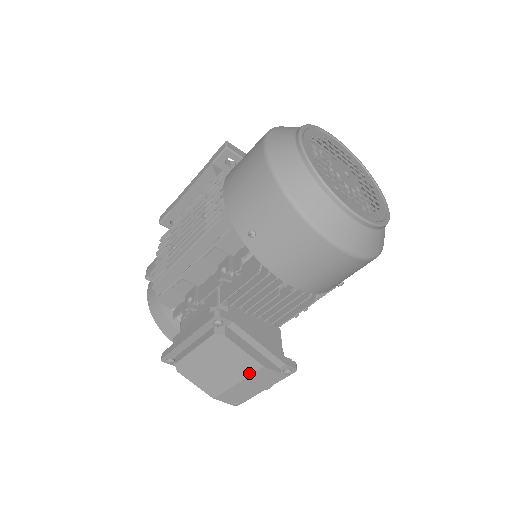
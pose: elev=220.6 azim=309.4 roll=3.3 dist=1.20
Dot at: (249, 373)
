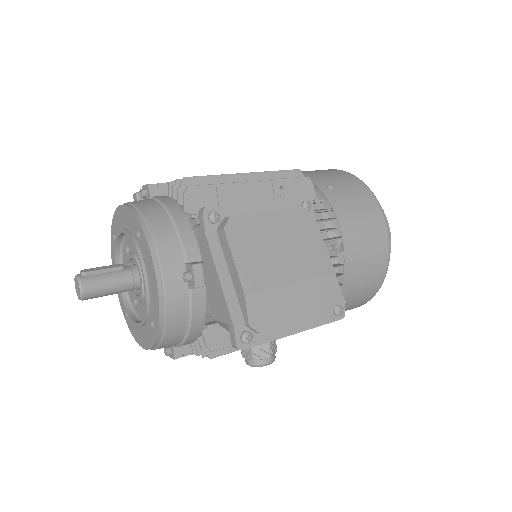
Dot at: (315, 275)
